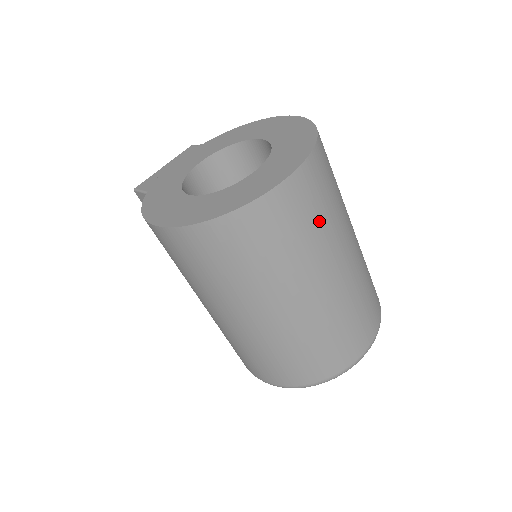
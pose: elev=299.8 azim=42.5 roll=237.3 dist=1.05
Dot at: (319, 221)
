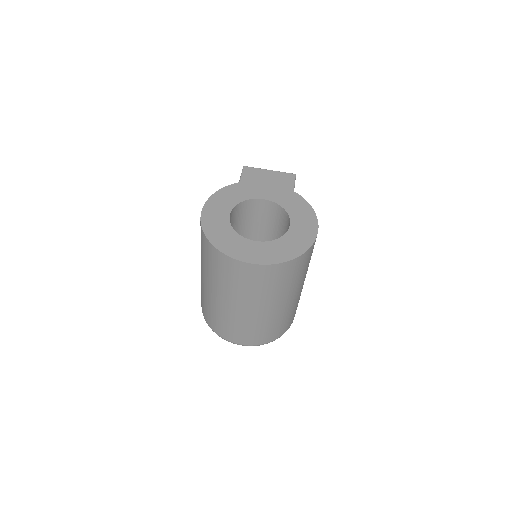
Dot at: (254, 287)
